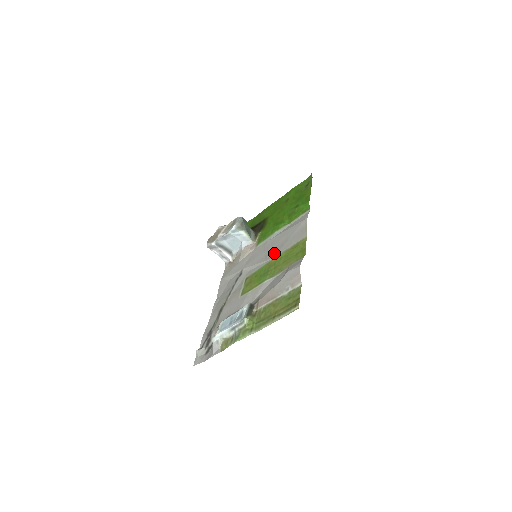
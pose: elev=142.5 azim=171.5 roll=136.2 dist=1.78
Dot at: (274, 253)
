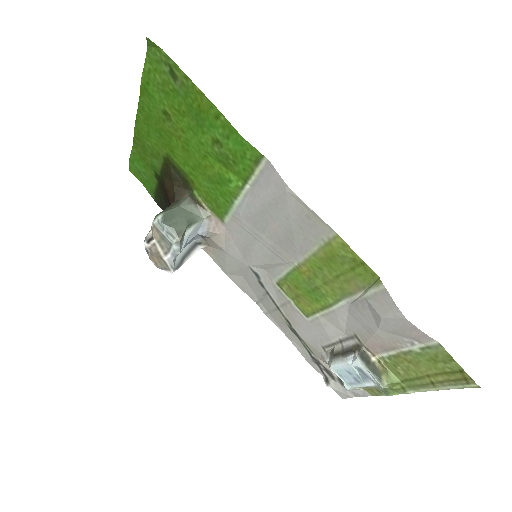
Dot at: (288, 253)
